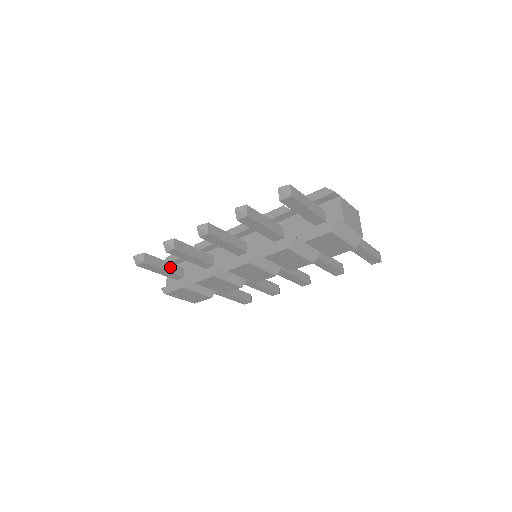
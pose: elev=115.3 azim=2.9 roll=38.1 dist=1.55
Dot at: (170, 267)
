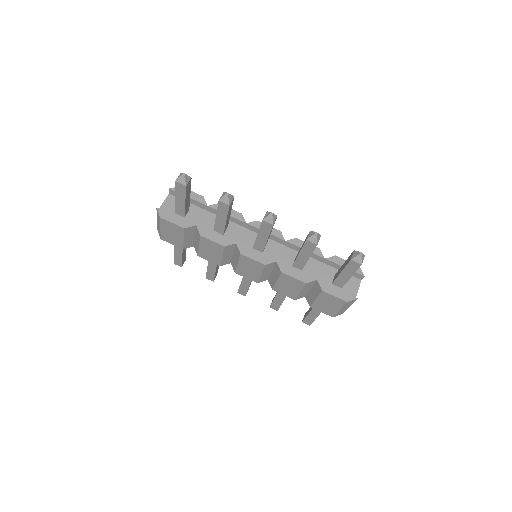
Dot at: (188, 202)
